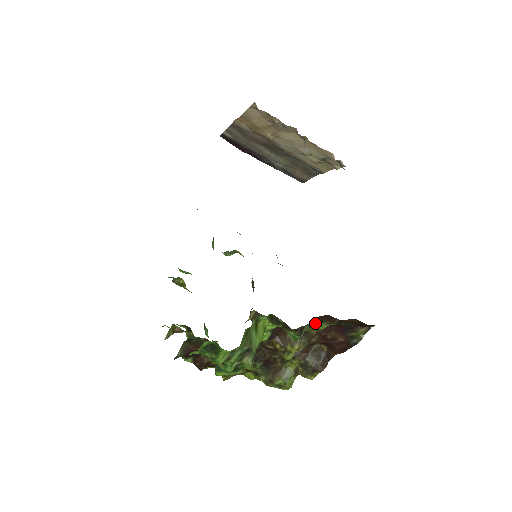
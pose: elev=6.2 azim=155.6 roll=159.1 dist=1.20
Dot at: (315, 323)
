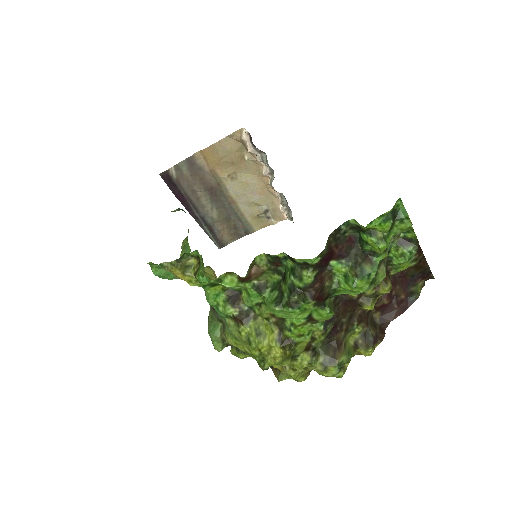
Dot at: occluded
